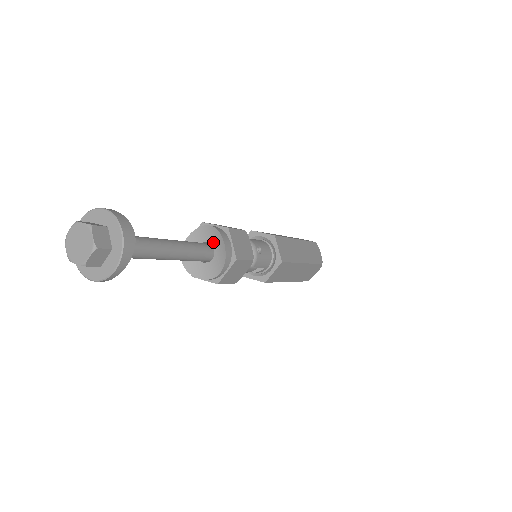
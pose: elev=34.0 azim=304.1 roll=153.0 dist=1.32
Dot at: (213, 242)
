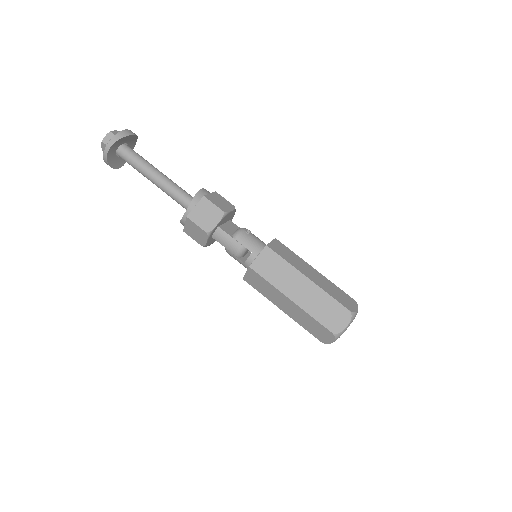
Dot at: occluded
